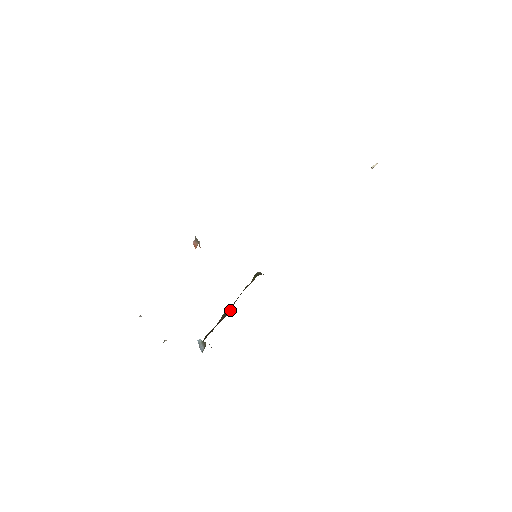
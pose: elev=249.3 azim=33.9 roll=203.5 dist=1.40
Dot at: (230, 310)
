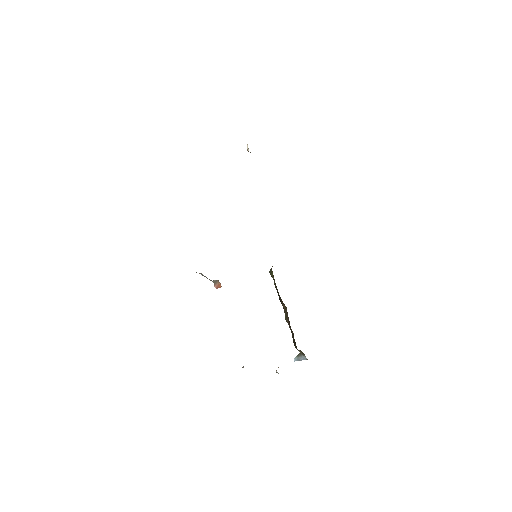
Dot at: (285, 309)
